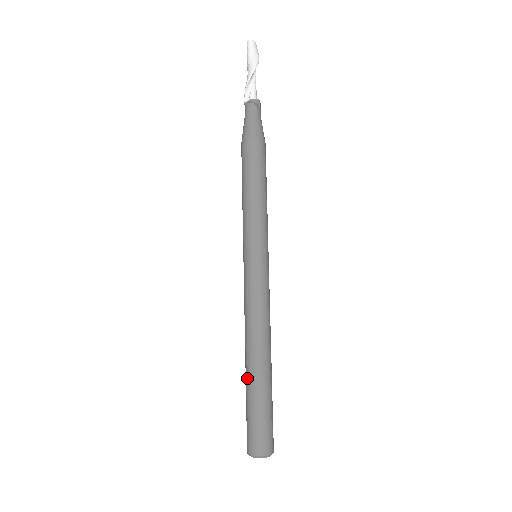
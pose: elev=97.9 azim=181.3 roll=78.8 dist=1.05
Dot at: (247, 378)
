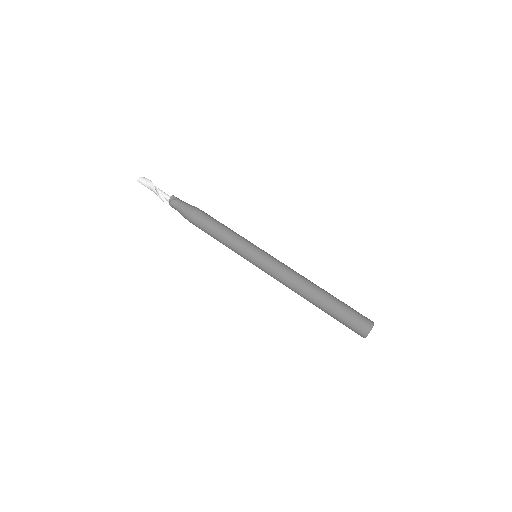
Dot at: (319, 308)
